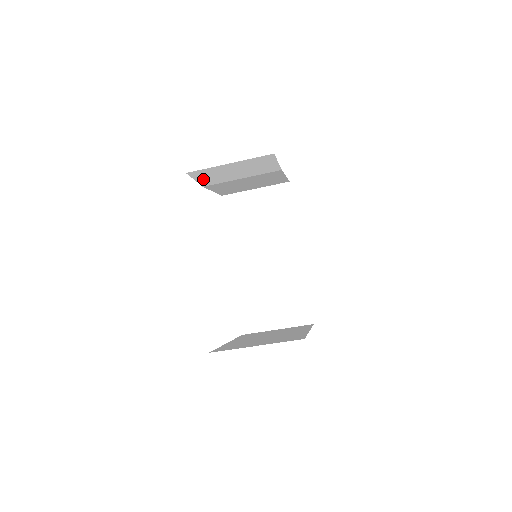
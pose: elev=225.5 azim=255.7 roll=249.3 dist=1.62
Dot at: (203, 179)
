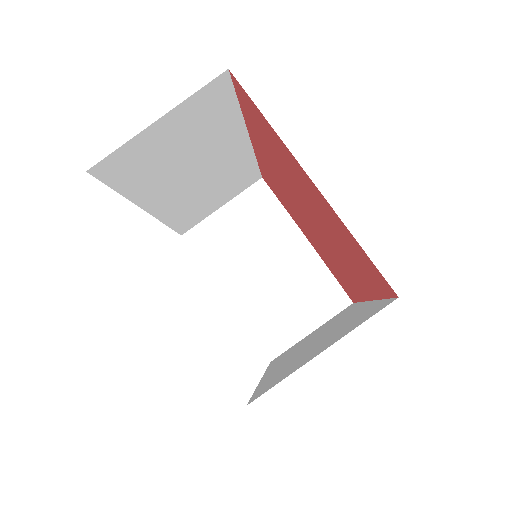
Dot at: (208, 257)
